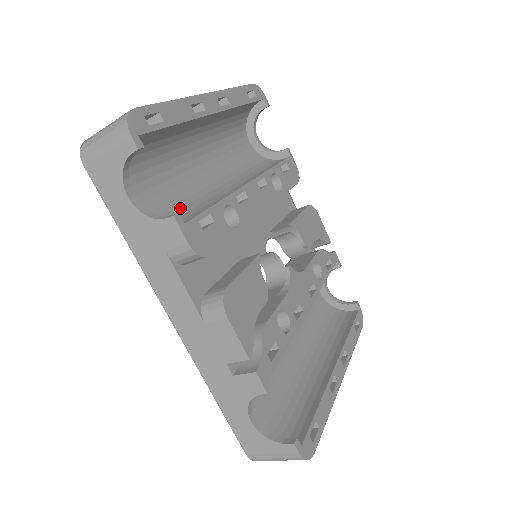
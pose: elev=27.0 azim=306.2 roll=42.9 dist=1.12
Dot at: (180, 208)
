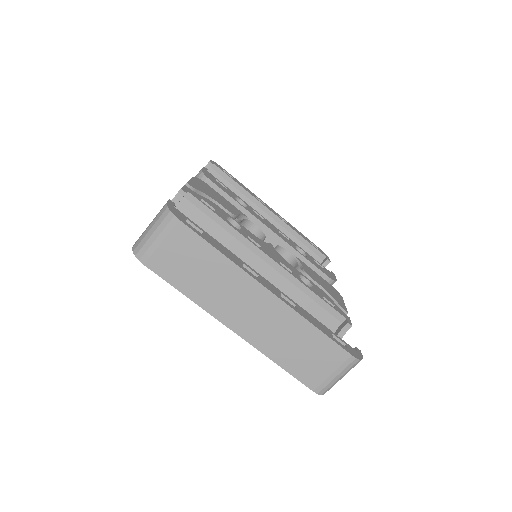
Dot at: occluded
